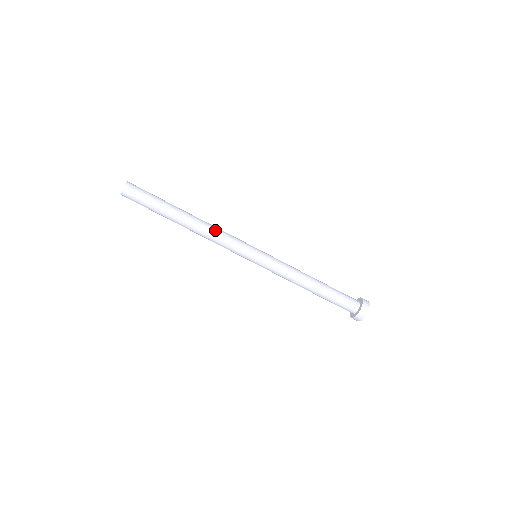
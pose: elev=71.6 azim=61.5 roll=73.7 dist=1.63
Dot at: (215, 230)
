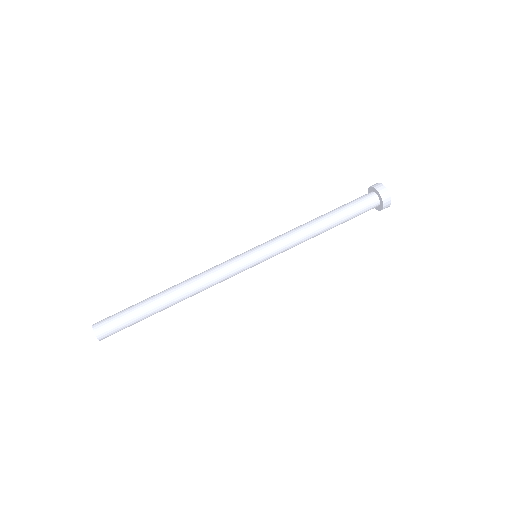
Dot at: (200, 273)
